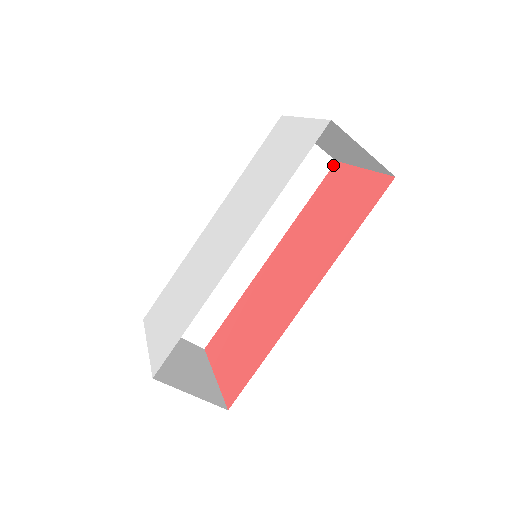
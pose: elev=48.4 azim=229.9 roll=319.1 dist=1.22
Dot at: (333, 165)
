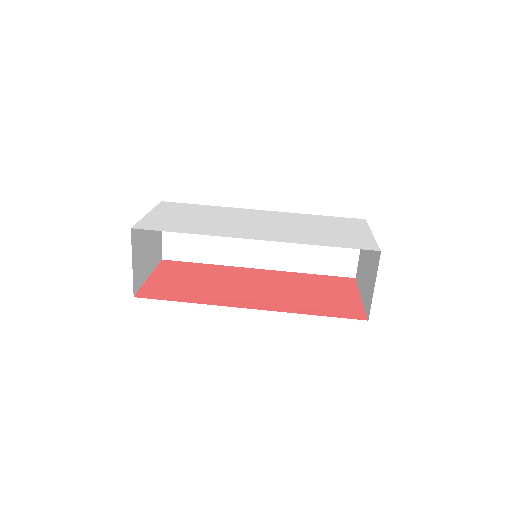
Dot at: (352, 277)
